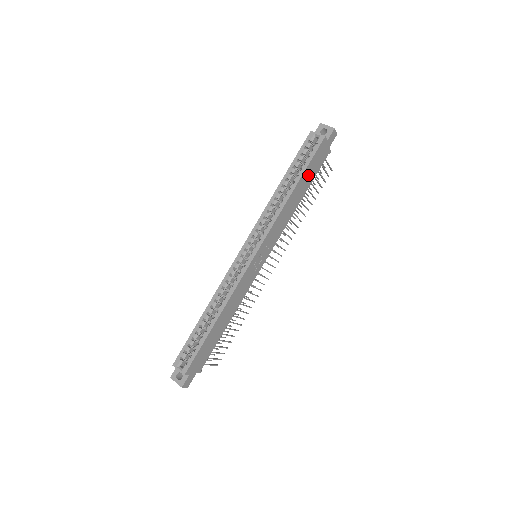
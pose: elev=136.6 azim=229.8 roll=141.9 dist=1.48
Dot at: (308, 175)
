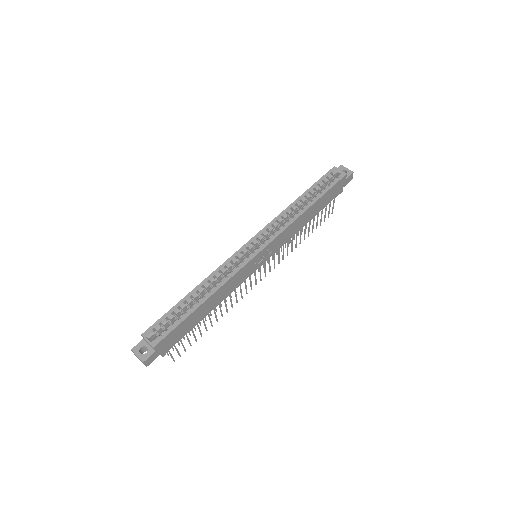
Dot at: (323, 201)
